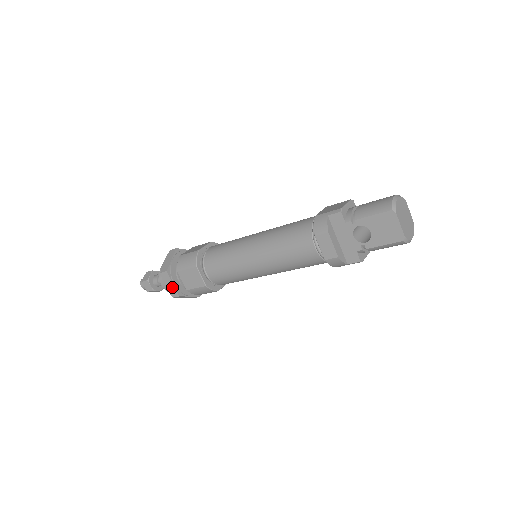
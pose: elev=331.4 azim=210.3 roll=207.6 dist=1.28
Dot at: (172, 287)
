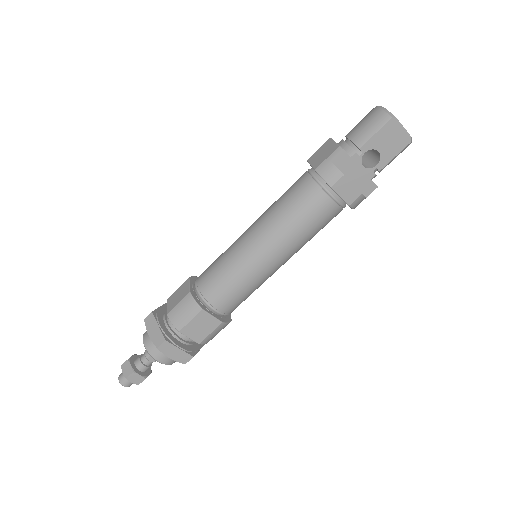
Dot at: (180, 353)
